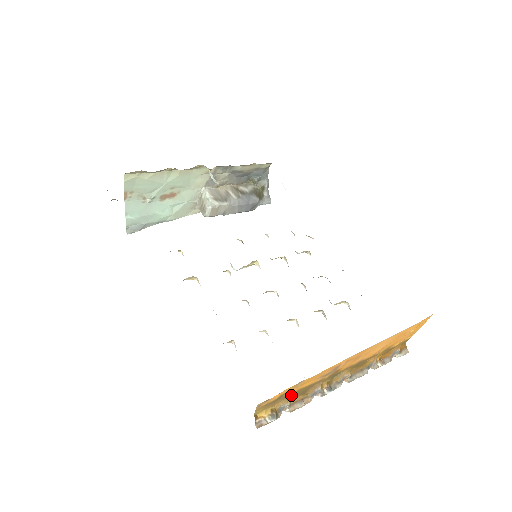
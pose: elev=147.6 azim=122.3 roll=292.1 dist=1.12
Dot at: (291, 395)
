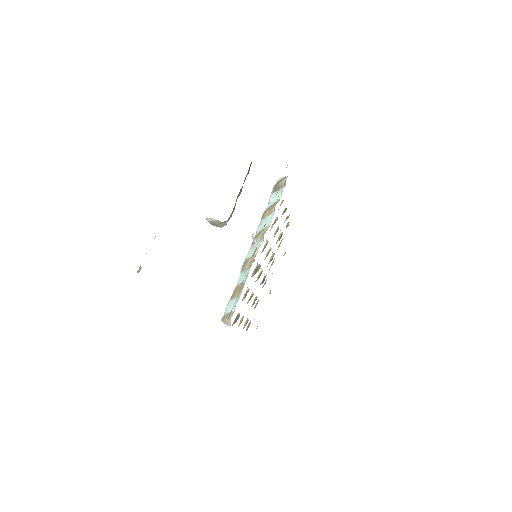
Dot at: occluded
